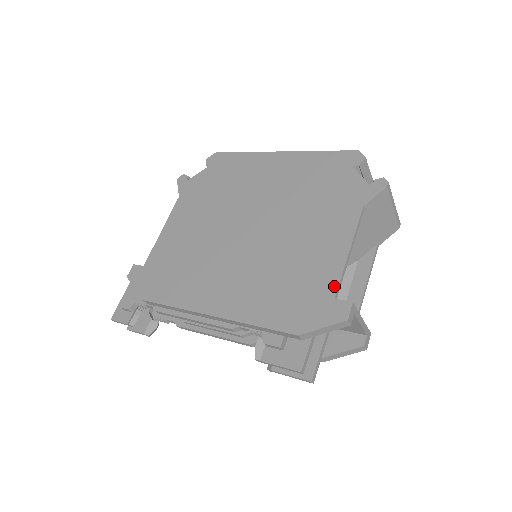
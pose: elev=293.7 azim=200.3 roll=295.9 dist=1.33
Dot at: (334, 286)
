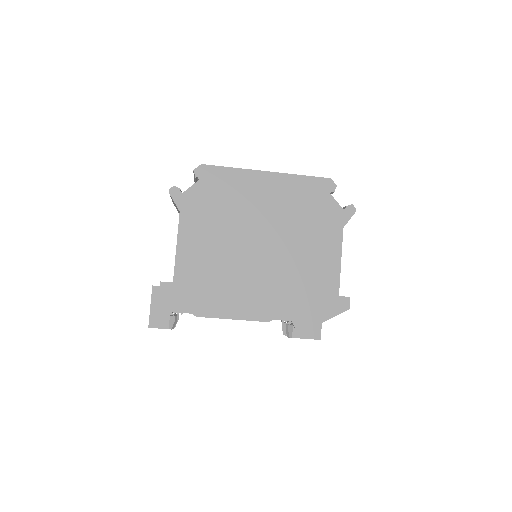
Dot at: (337, 288)
